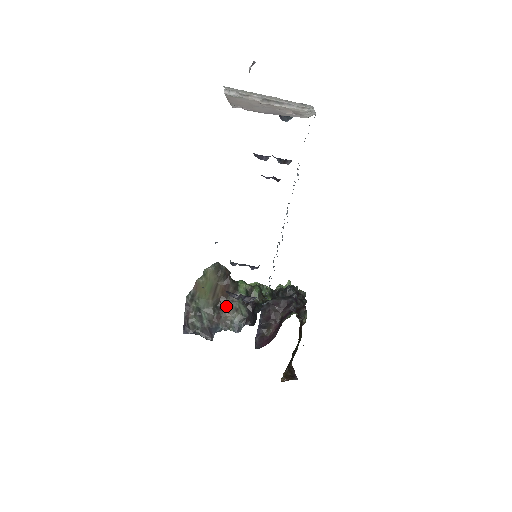
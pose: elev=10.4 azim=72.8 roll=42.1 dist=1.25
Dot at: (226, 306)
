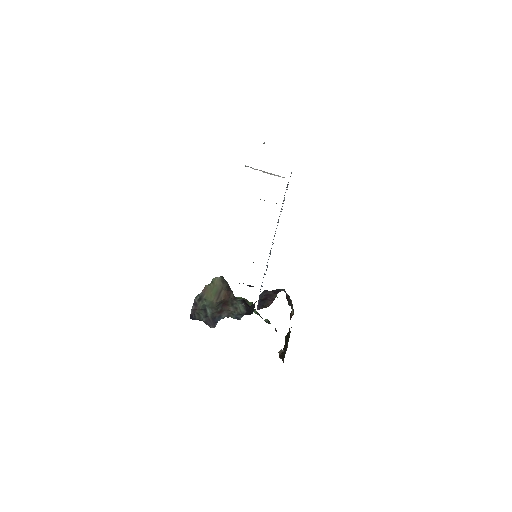
Dot at: (228, 305)
